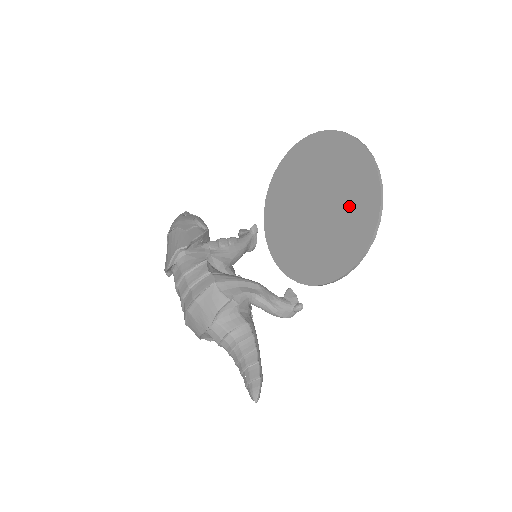
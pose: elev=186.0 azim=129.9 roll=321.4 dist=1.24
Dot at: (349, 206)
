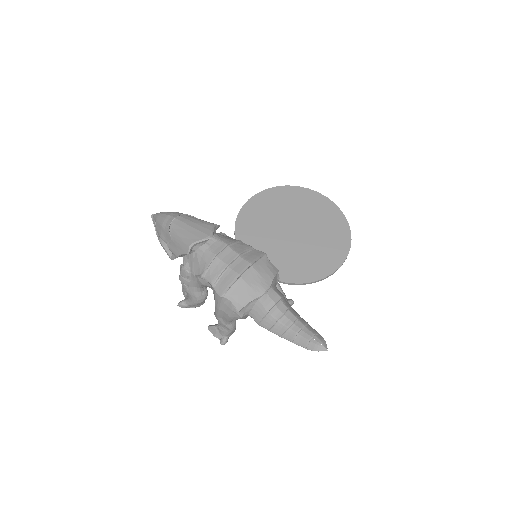
Dot at: (326, 231)
